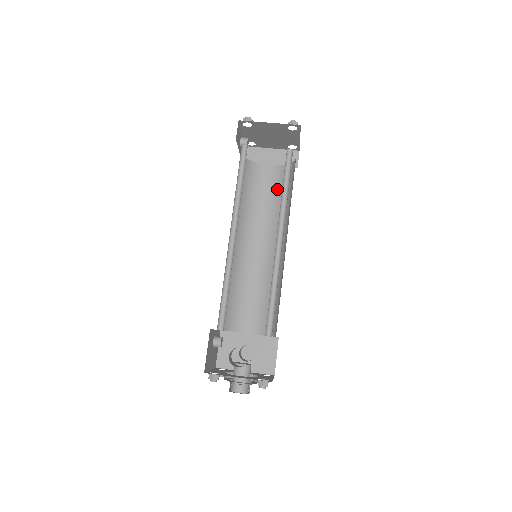
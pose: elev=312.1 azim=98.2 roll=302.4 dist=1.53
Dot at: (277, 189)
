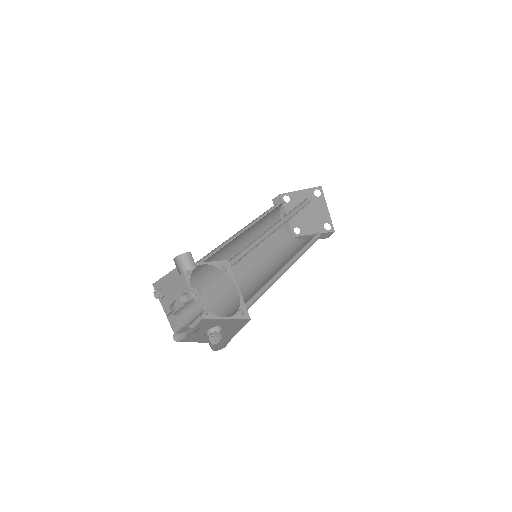
Dot at: occluded
